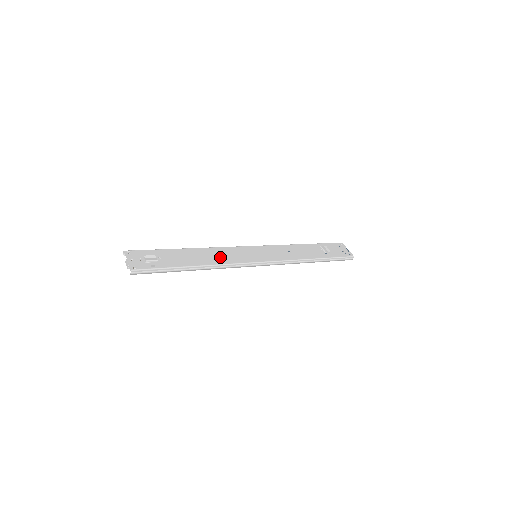
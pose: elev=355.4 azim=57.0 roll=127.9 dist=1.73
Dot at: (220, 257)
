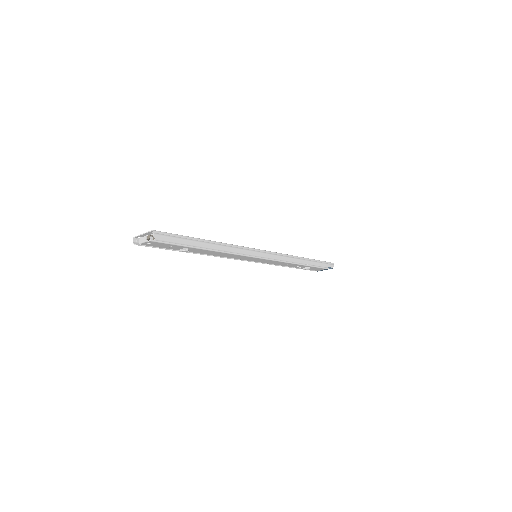
Dot at: occluded
